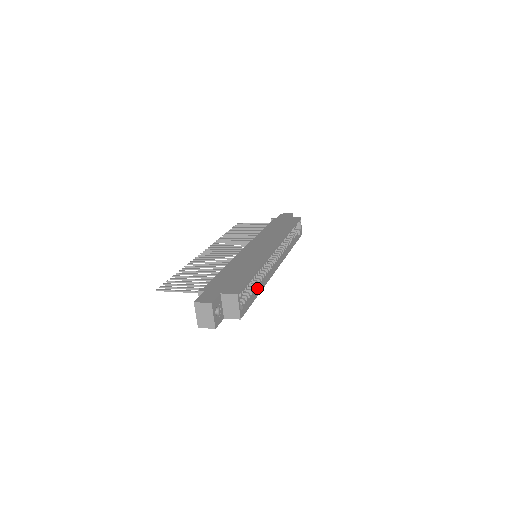
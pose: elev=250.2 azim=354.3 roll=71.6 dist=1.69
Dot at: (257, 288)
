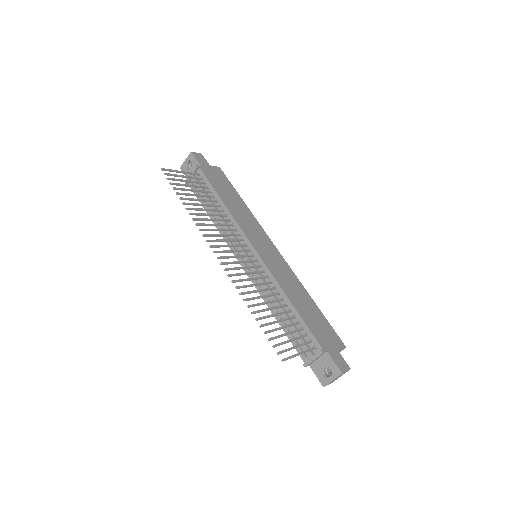
Dot at: occluded
